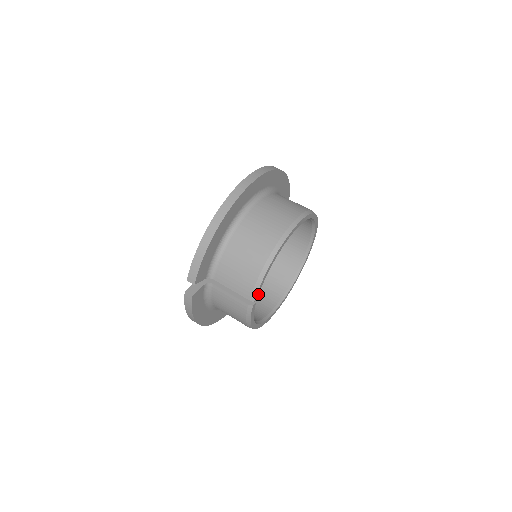
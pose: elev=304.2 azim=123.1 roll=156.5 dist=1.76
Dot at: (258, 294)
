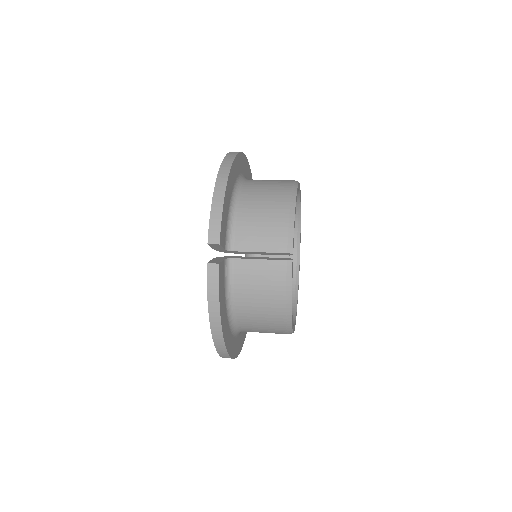
Dot at: (293, 246)
